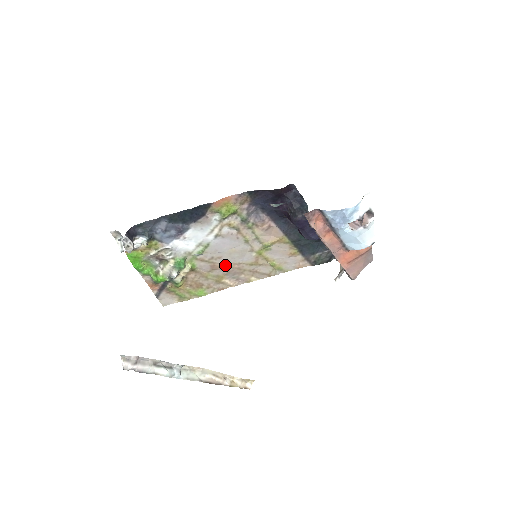
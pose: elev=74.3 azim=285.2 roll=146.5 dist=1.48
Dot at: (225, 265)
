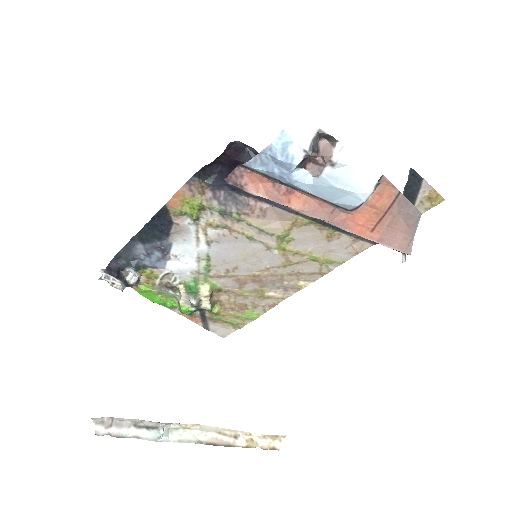
Dot at: (251, 275)
